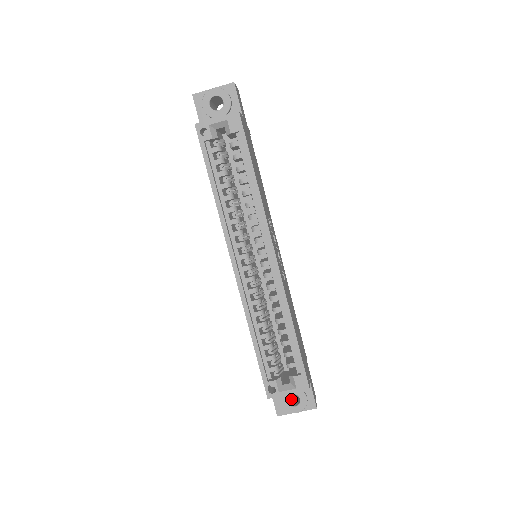
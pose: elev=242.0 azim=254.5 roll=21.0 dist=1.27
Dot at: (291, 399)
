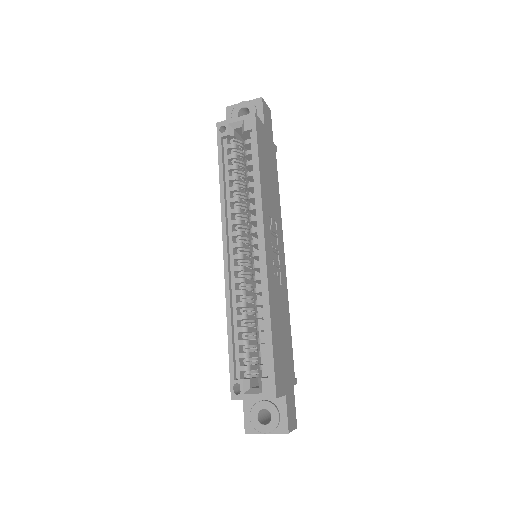
Dot at: (266, 420)
